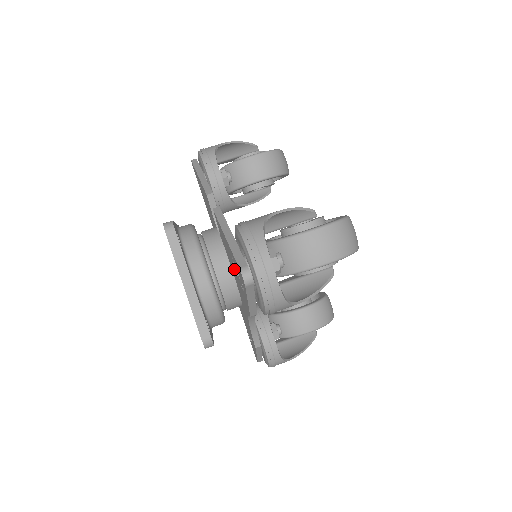
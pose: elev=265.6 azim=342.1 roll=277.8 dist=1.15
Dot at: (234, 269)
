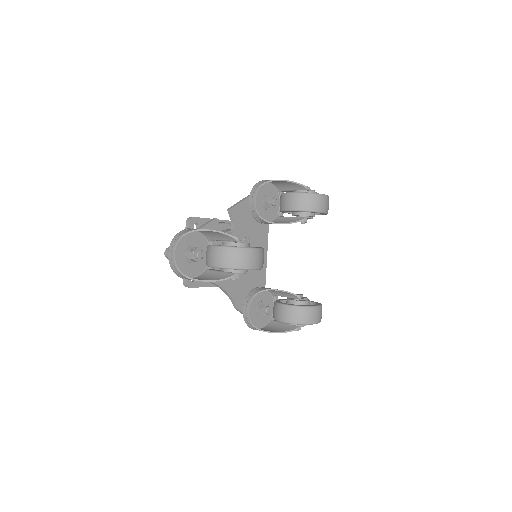
Dot at: occluded
